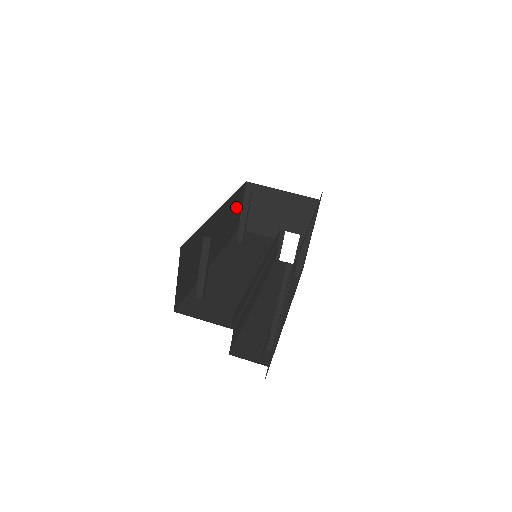
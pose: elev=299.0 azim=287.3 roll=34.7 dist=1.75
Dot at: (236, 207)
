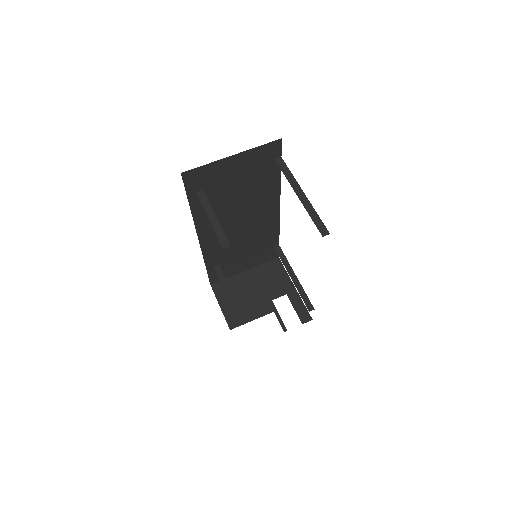
Dot at: occluded
